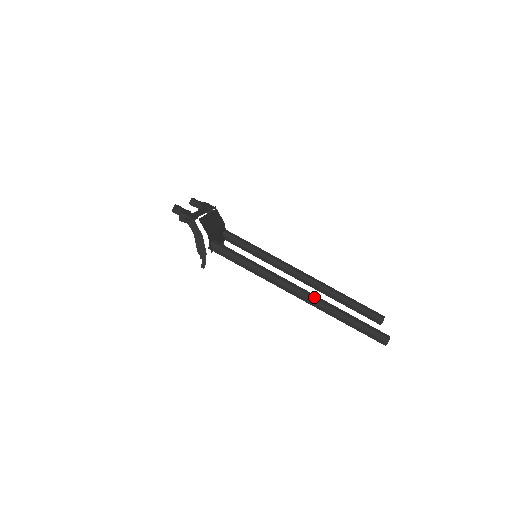
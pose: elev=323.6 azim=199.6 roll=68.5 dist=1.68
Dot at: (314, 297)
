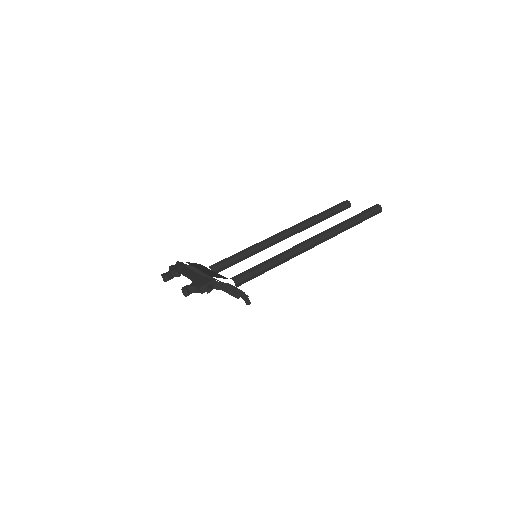
Dot at: (324, 234)
